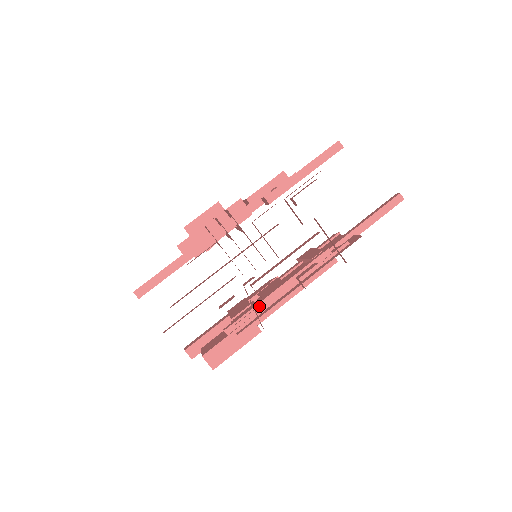
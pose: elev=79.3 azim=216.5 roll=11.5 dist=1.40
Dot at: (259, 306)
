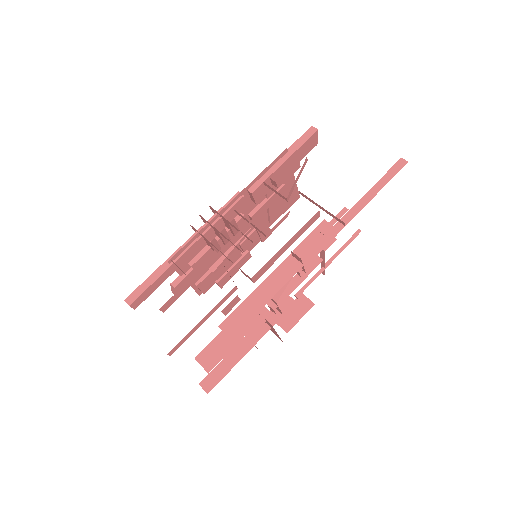
Dot at: (254, 292)
